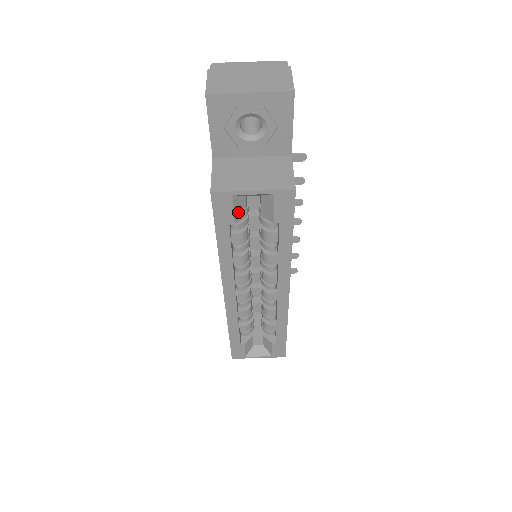
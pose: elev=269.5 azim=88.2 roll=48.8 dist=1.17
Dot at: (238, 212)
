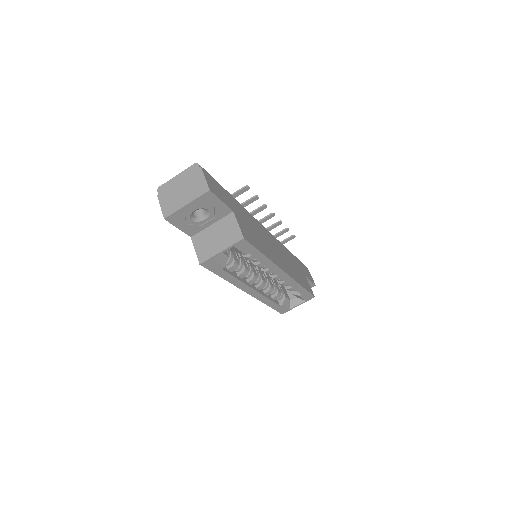
Dot at: (222, 261)
